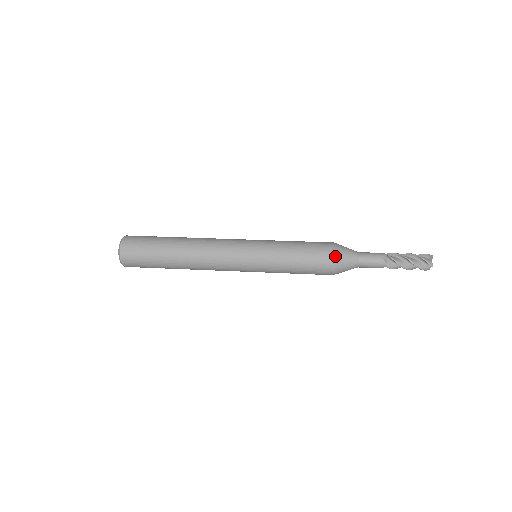
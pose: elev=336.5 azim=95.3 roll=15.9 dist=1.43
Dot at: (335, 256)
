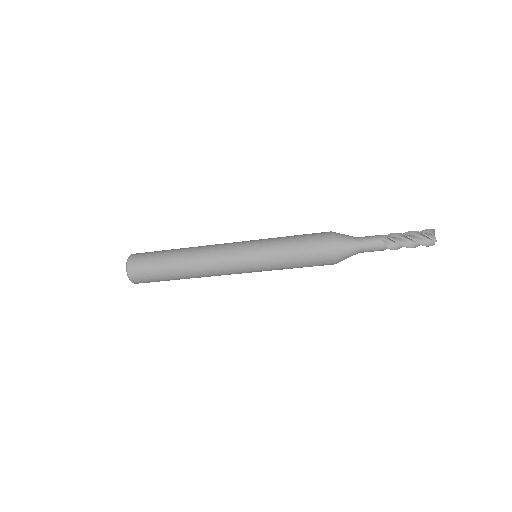
Dot at: (332, 245)
